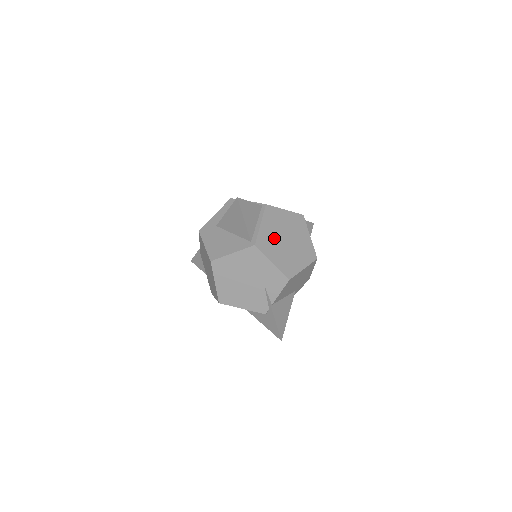
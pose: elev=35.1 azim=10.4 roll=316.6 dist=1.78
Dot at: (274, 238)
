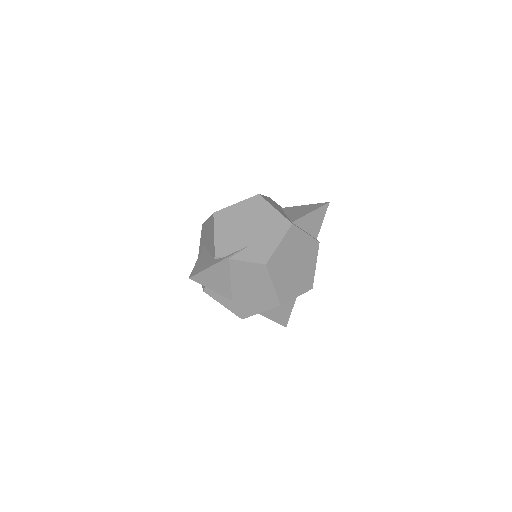
Dot at: (297, 249)
